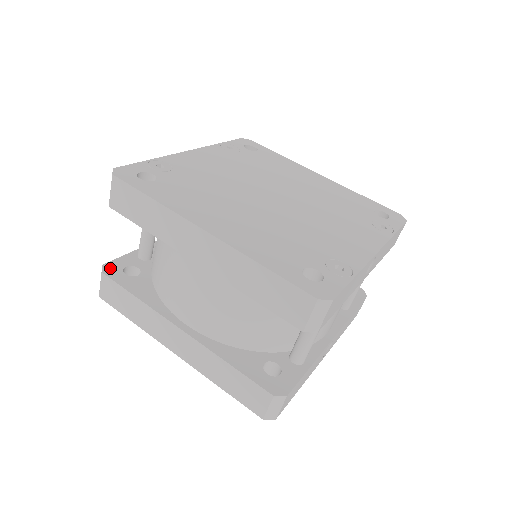
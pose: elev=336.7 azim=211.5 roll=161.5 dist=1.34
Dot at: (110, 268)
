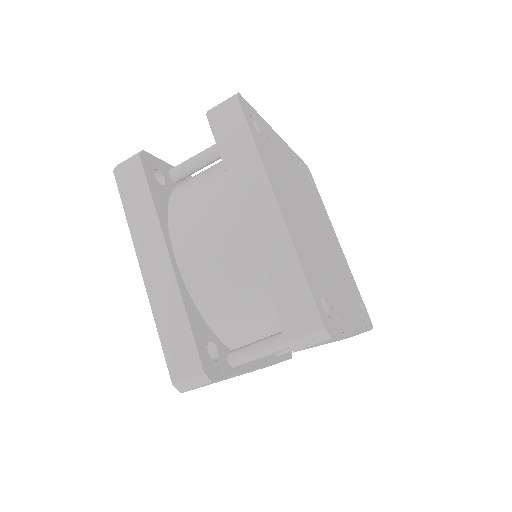
Dot at: (147, 158)
